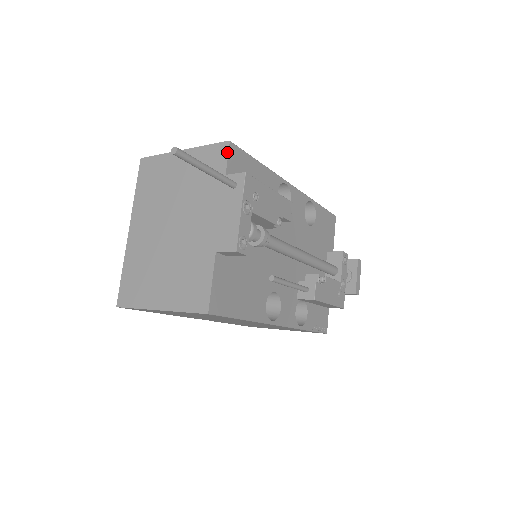
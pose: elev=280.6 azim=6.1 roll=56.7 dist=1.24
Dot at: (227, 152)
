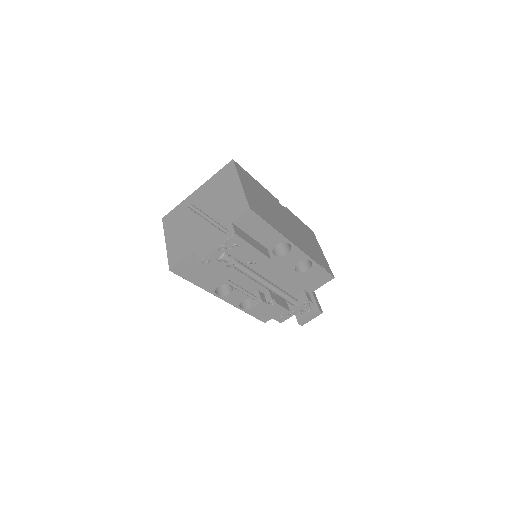
Dot at: (243, 213)
